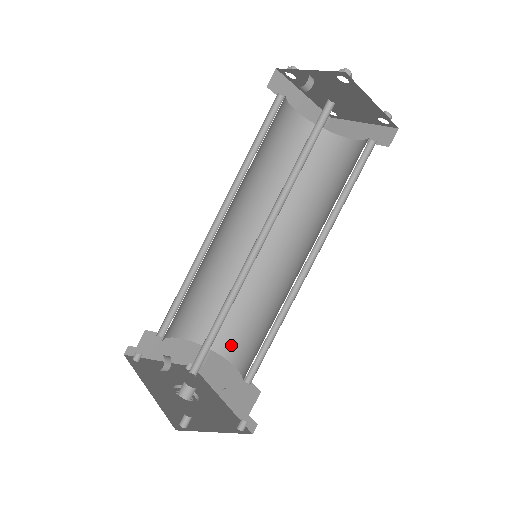
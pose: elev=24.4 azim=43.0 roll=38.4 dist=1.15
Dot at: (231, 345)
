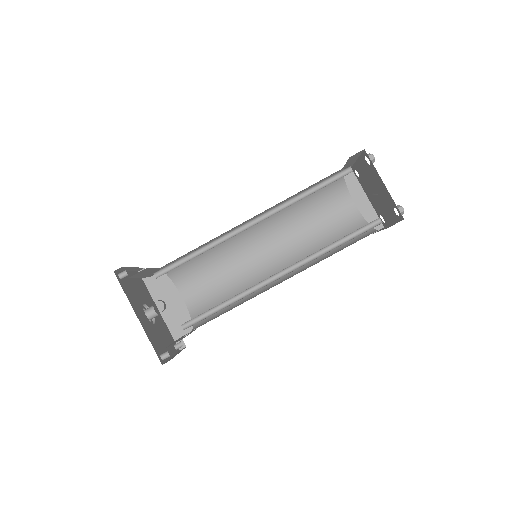
Dot at: (187, 282)
